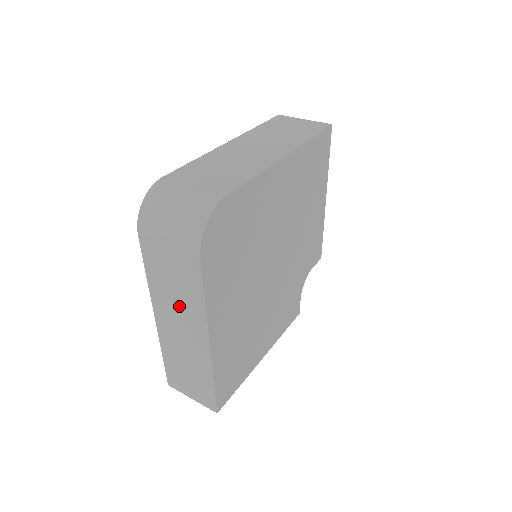
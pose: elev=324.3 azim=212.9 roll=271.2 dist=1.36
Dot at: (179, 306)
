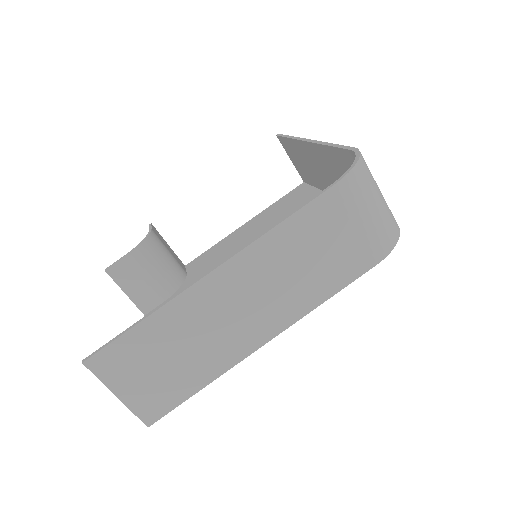
Dot at: (281, 284)
